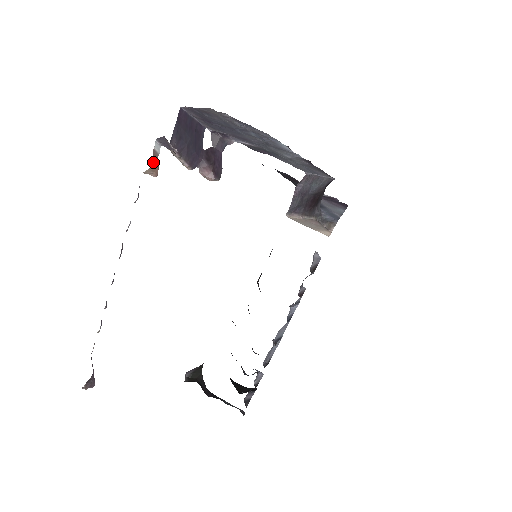
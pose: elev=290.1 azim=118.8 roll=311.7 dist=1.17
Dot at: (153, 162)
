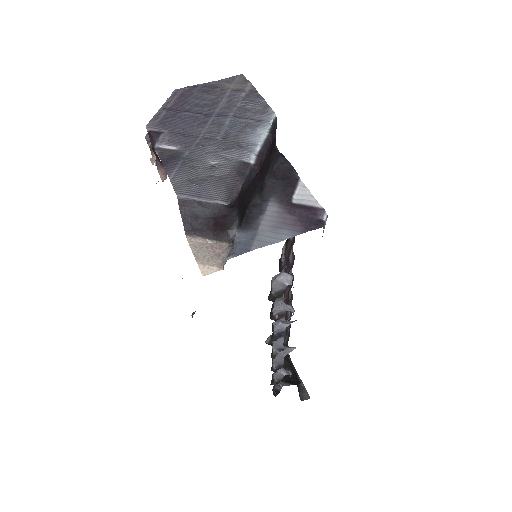
Dot at: occluded
